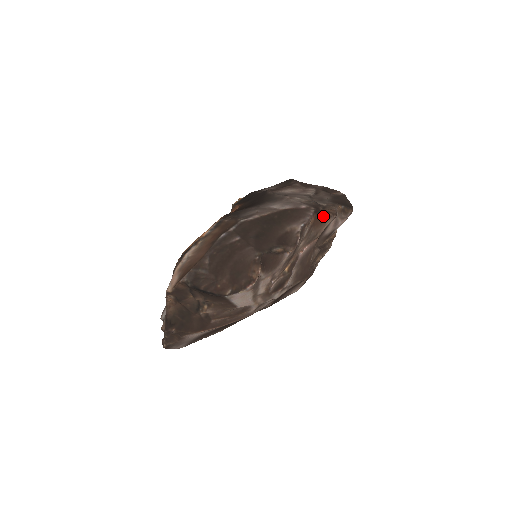
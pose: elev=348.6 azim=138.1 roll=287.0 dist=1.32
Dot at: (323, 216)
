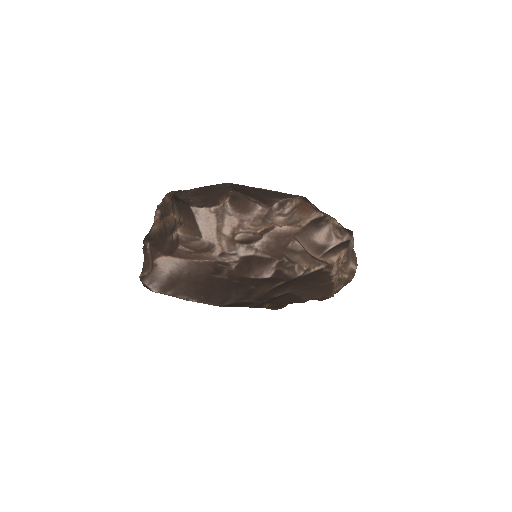
Dot at: (309, 205)
